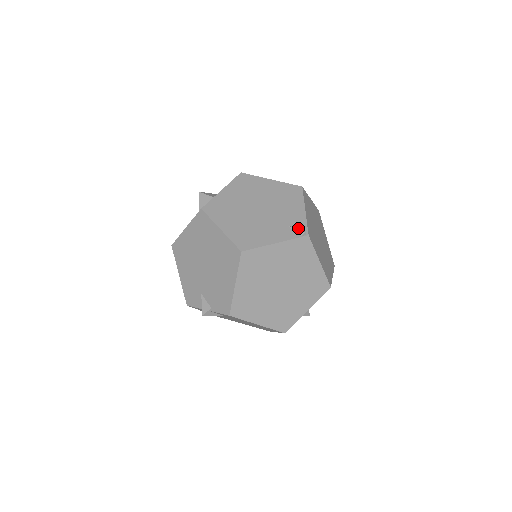
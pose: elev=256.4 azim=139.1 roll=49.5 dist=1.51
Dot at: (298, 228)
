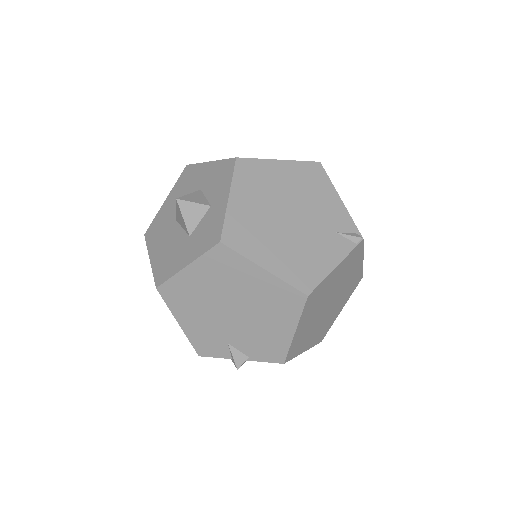
Dot at: (348, 232)
